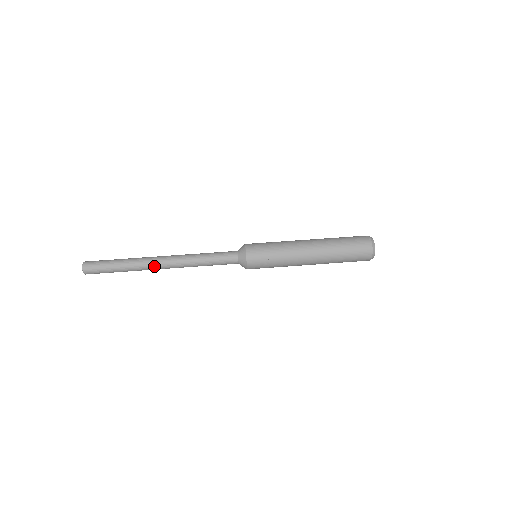
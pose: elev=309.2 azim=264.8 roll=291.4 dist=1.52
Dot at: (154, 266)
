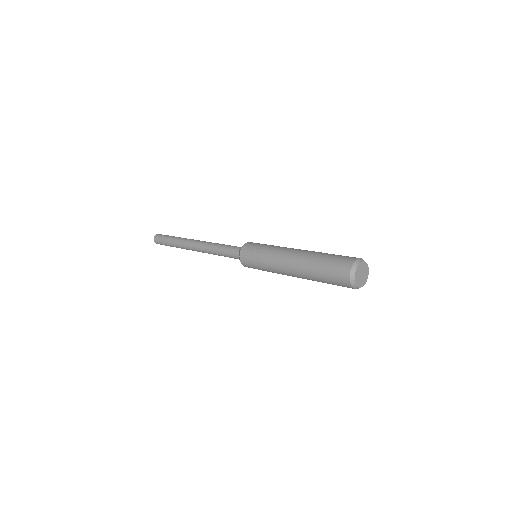
Dot at: (189, 242)
